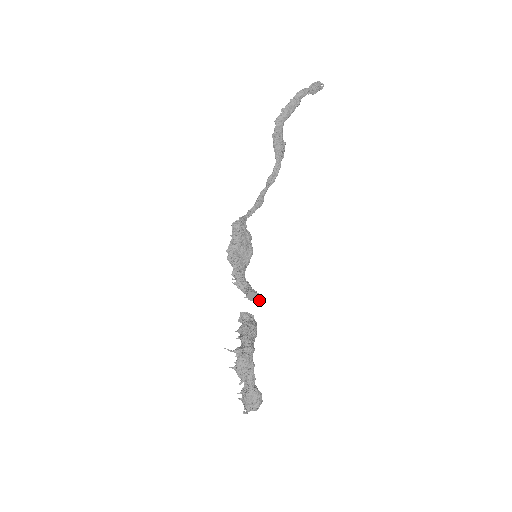
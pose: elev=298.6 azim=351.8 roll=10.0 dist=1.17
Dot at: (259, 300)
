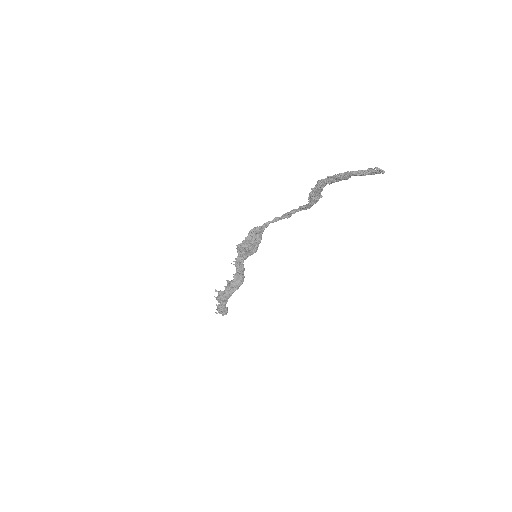
Dot at: (242, 281)
